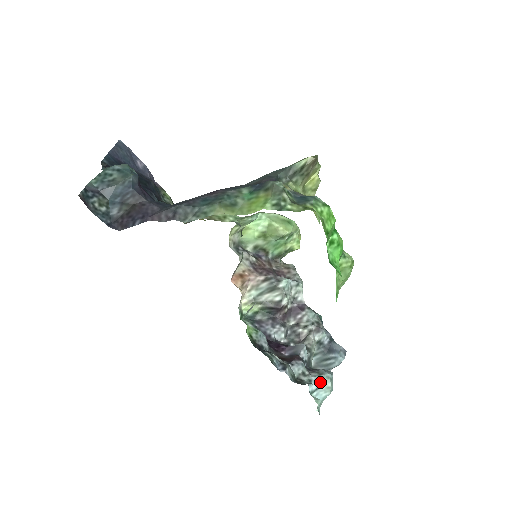
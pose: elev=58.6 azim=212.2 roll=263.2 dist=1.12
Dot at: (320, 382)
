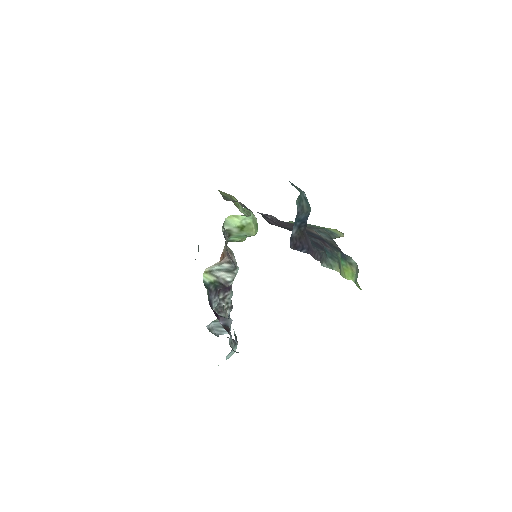
Dot at: (233, 349)
